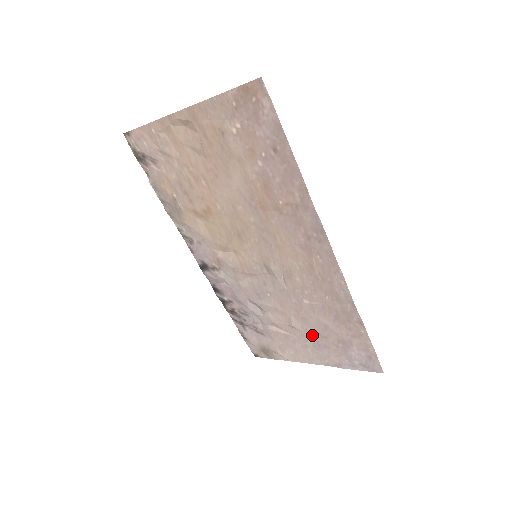
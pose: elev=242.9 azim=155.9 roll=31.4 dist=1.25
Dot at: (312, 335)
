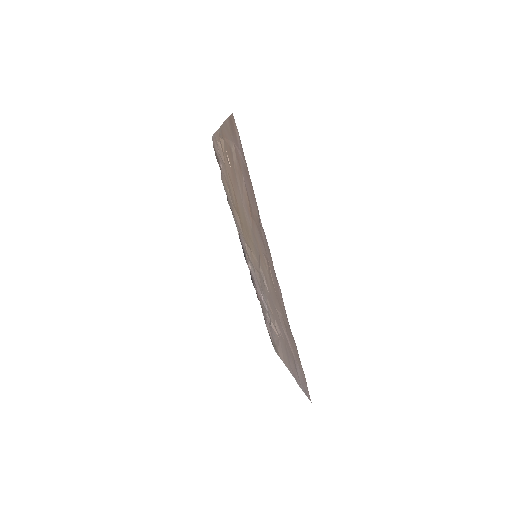
Dot at: (284, 343)
